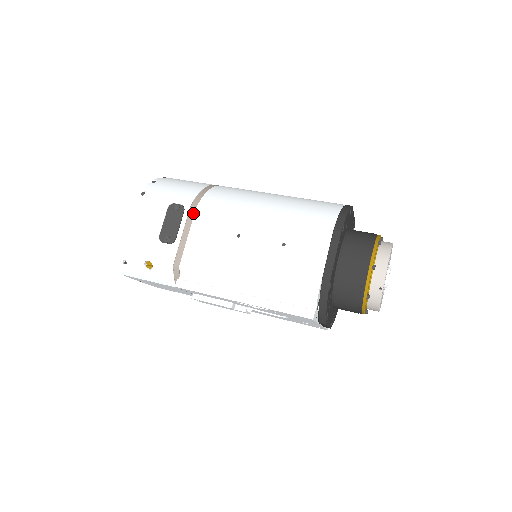
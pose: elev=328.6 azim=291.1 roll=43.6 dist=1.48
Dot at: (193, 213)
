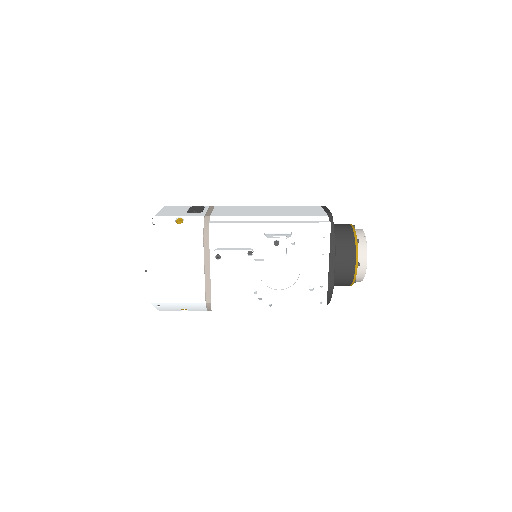
Dot at: (213, 207)
